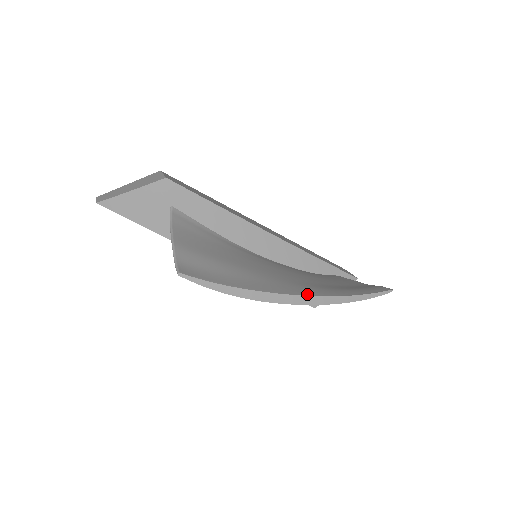
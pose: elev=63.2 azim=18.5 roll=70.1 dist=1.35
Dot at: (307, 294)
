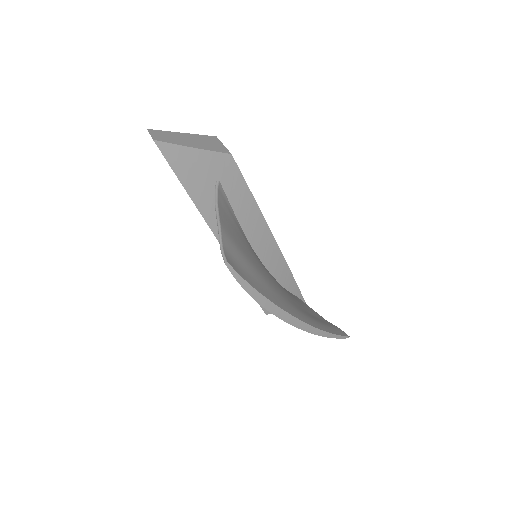
Dot at: (301, 318)
